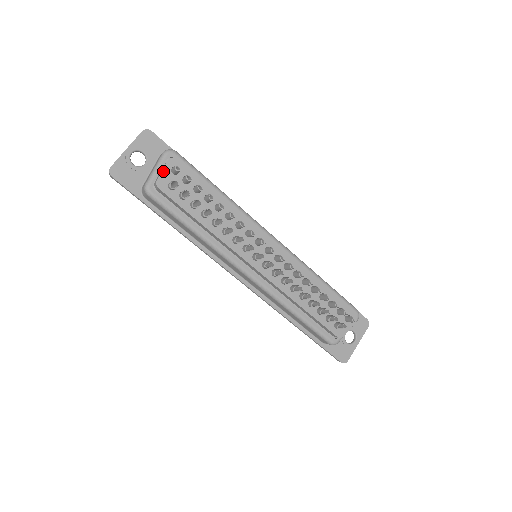
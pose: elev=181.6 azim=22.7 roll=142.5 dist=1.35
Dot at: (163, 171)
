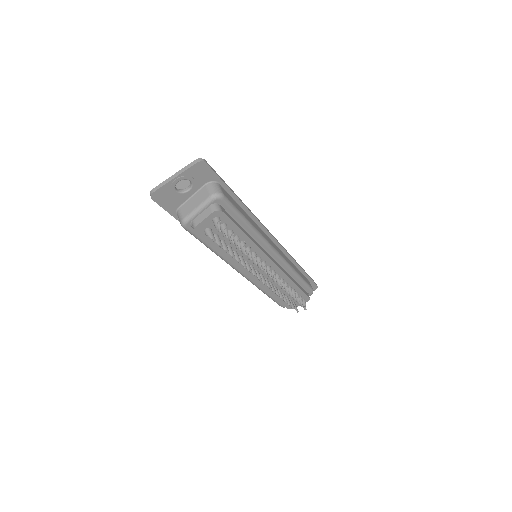
Dot at: (205, 220)
